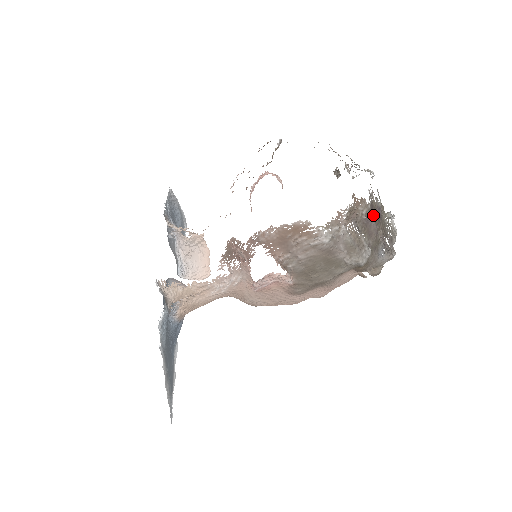
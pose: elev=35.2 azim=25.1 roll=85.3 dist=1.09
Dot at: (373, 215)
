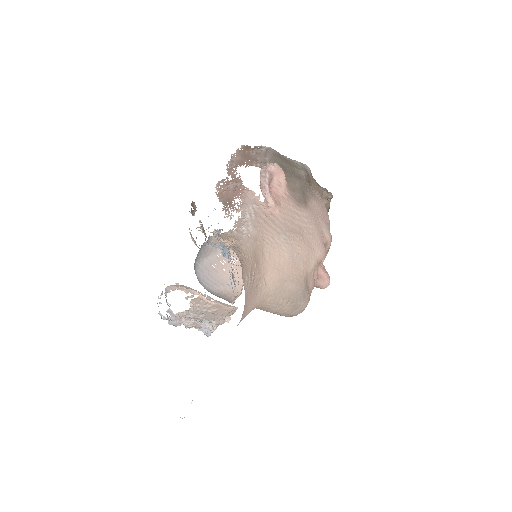
Dot at: occluded
